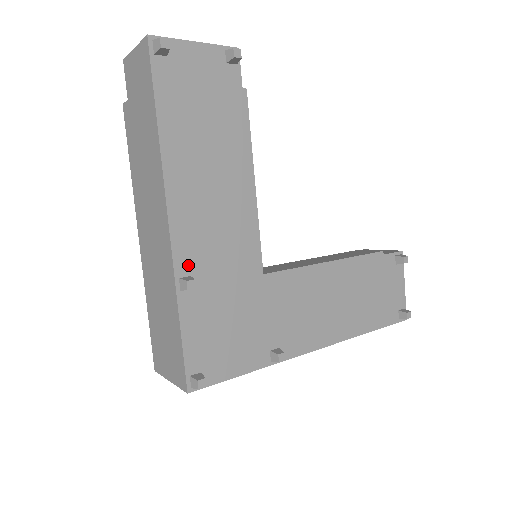
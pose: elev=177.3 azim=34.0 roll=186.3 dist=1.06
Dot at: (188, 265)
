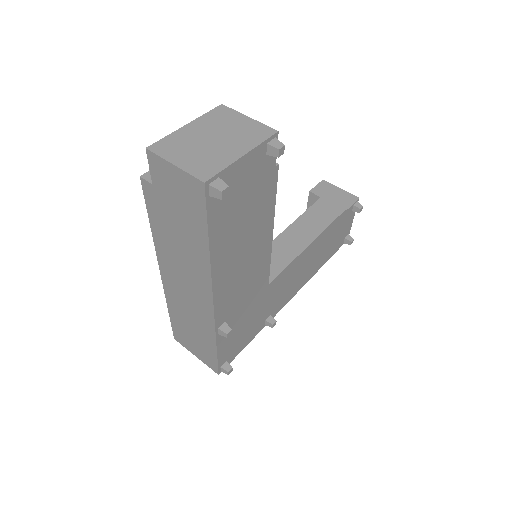
Dot at: (224, 317)
